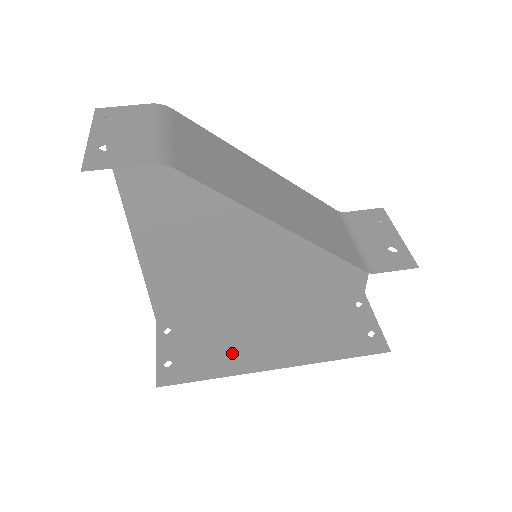
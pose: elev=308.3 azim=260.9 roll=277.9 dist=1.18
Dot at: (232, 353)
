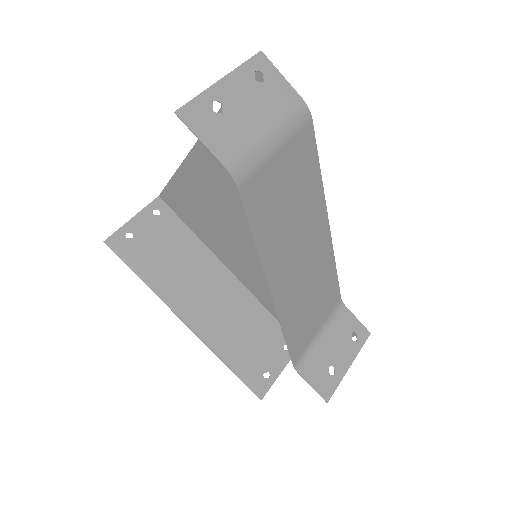
Dot at: (174, 279)
